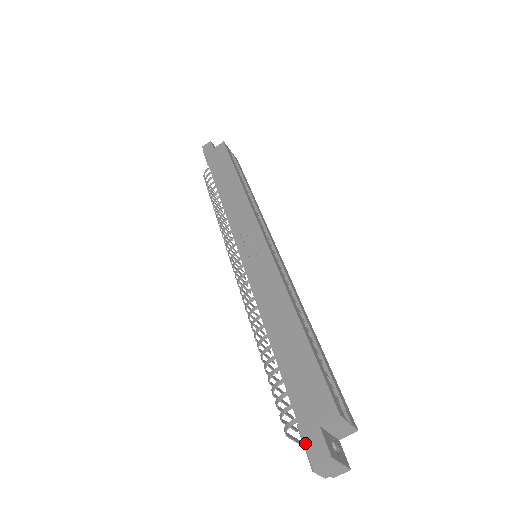
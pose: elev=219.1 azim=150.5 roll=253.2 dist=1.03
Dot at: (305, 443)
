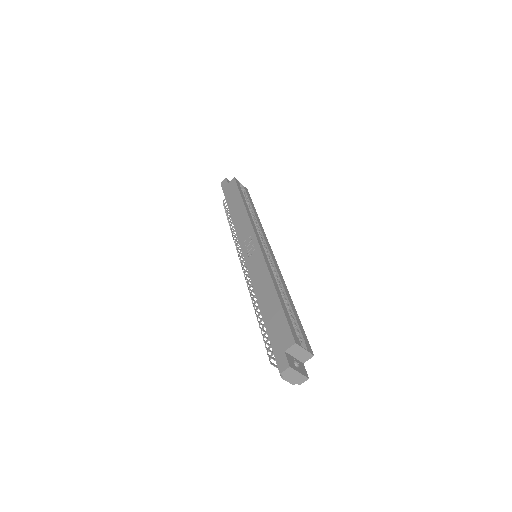
Dot at: (276, 362)
